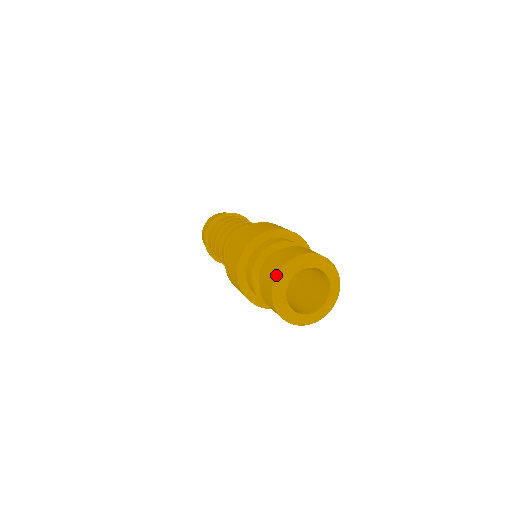
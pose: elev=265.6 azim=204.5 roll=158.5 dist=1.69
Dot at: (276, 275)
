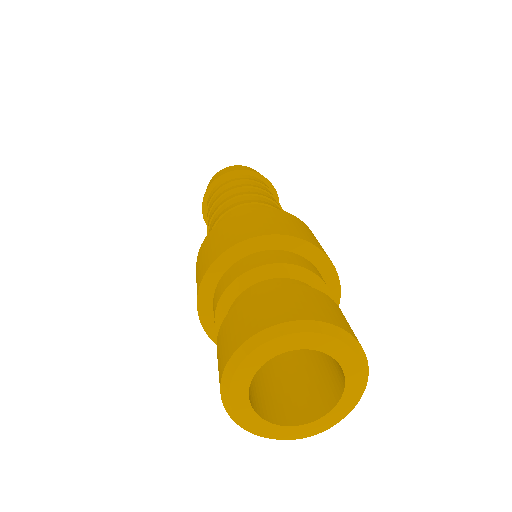
Dot at: (298, 319)
